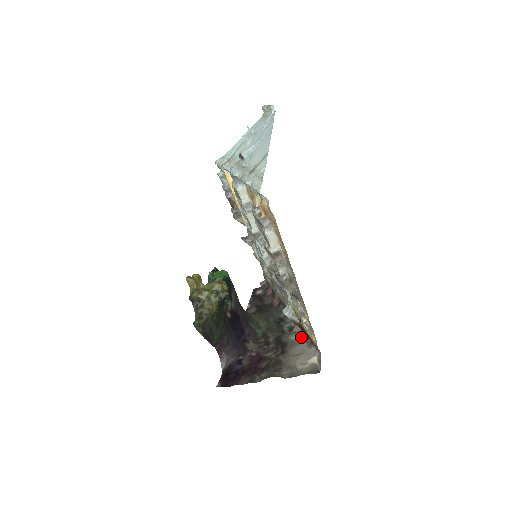
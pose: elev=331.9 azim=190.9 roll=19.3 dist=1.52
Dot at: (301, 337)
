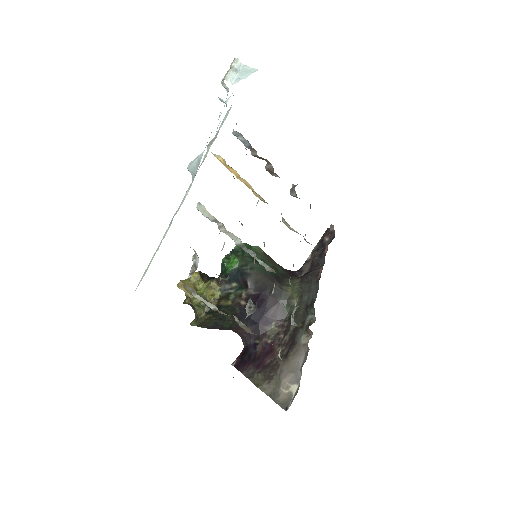
Dot at: (306, 346)
